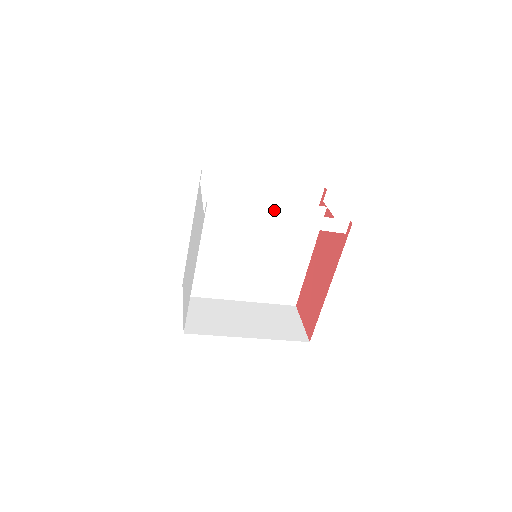
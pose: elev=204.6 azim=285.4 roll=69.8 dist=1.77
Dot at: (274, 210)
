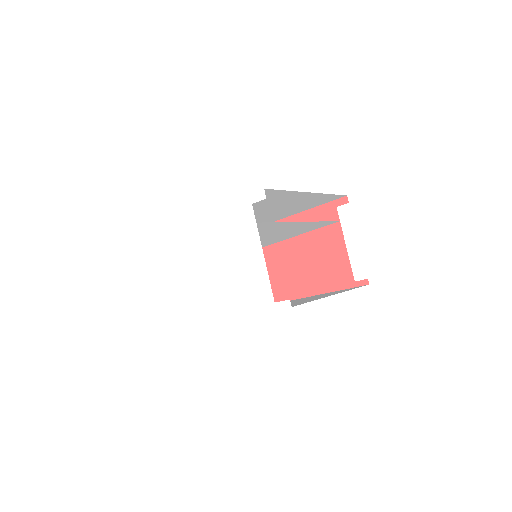
Dot at: occluded
